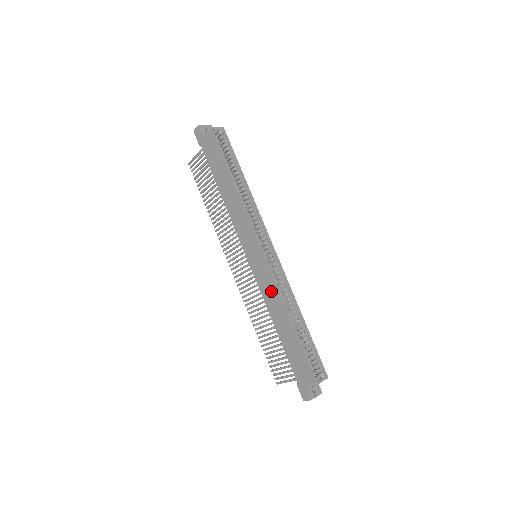
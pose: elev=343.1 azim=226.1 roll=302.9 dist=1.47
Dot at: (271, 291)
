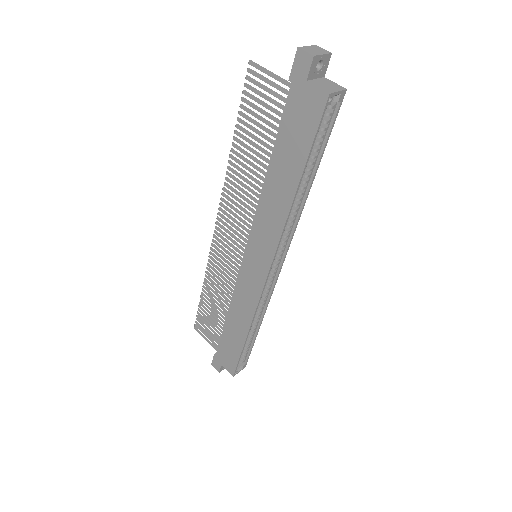
Dot at: (247, 302)
